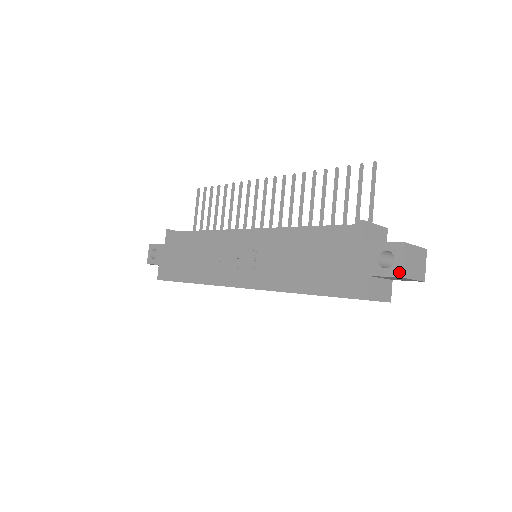
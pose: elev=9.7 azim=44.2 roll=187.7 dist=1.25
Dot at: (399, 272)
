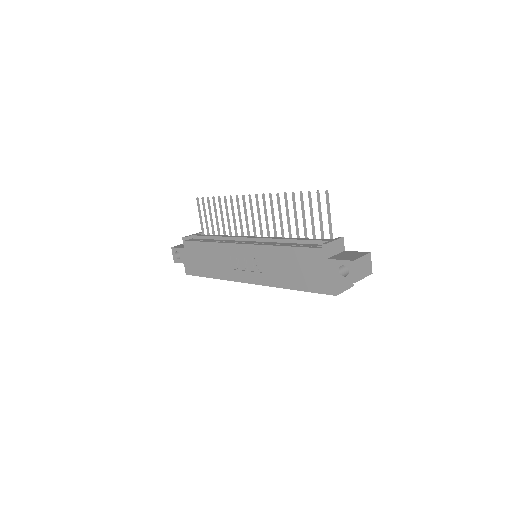
Dot at: (353, 280)
